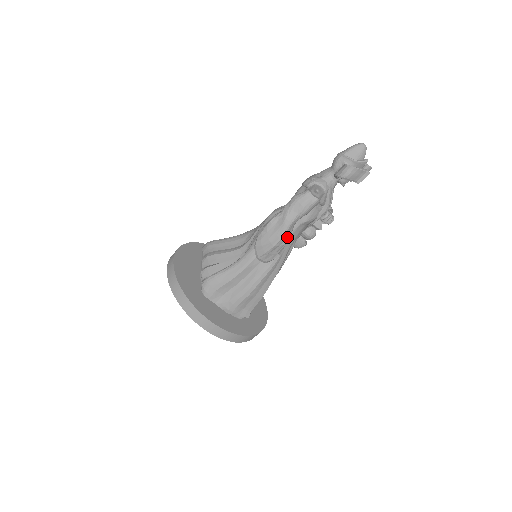
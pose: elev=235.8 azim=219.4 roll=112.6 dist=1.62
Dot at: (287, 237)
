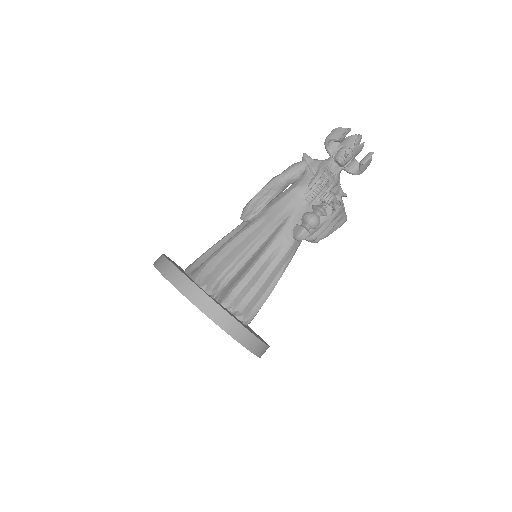
Dot at: (270, 190)
